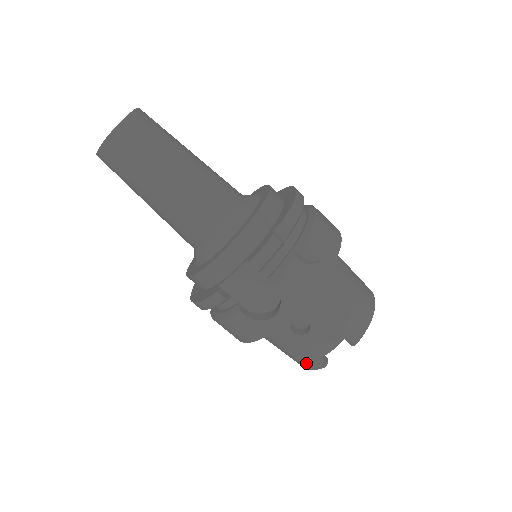
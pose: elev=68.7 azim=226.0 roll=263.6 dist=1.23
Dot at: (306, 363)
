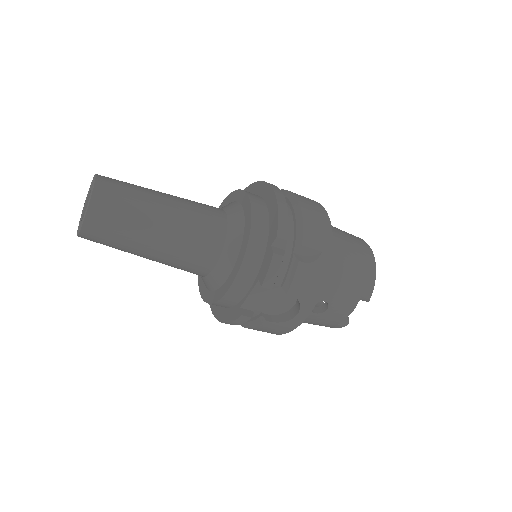
Dot at: (331, 326)
